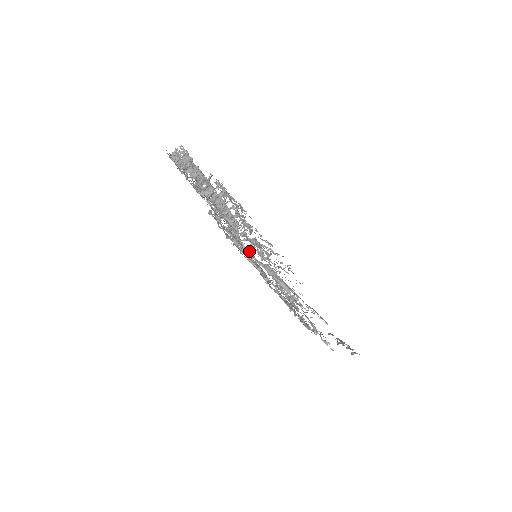
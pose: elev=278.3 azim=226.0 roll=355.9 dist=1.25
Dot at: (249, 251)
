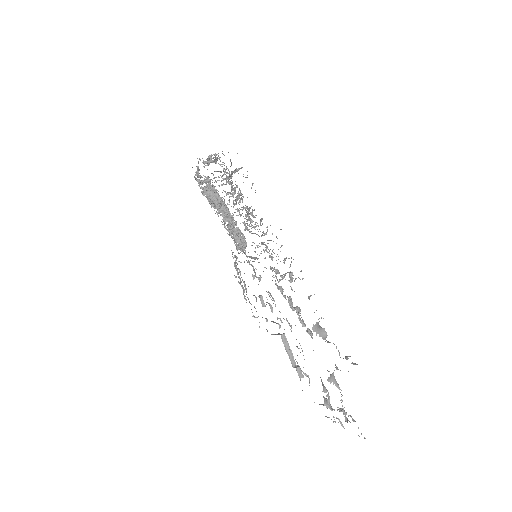
Dot at: (251, 256)
